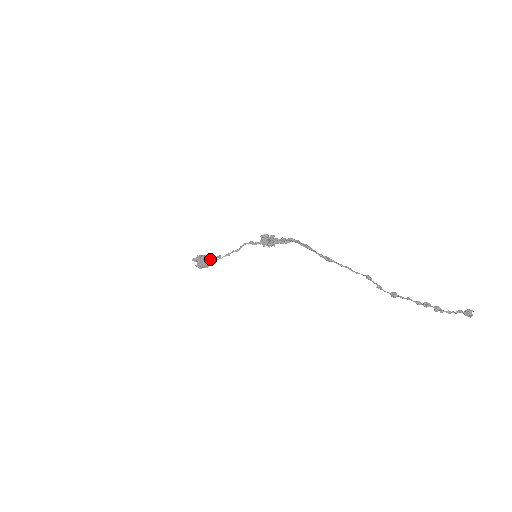
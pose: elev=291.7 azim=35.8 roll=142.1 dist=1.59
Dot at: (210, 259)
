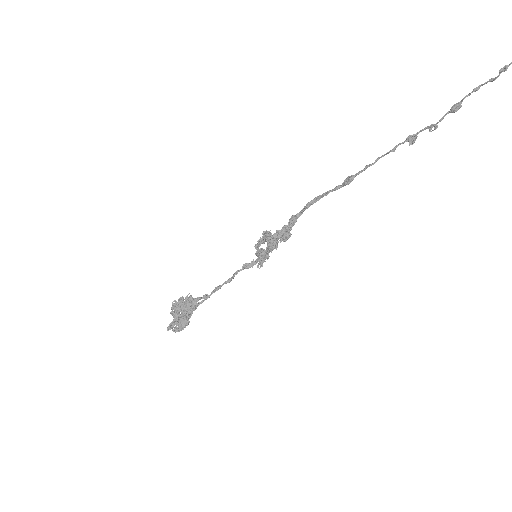
Dot at: (192, 299)
